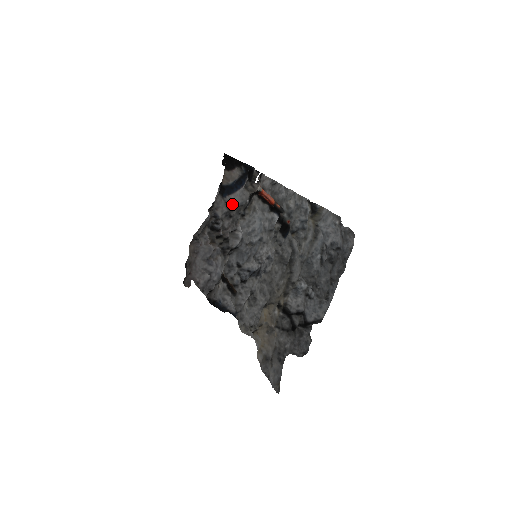
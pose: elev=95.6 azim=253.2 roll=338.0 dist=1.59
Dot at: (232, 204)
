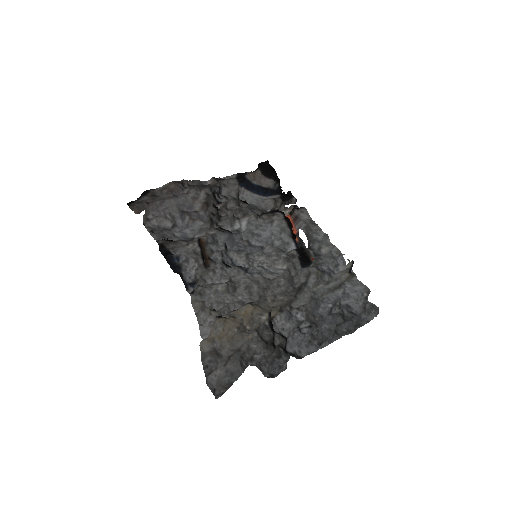
Dot at: (242, 197)
